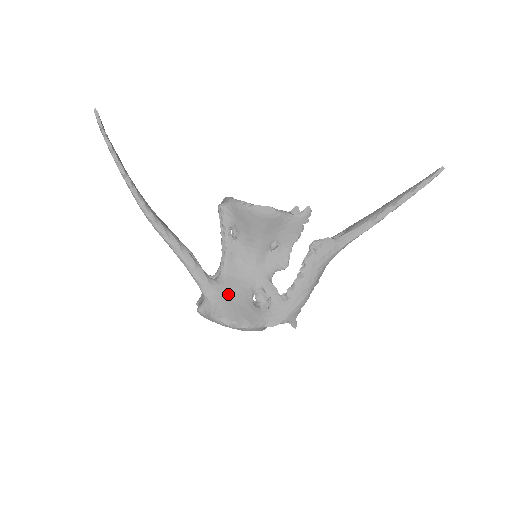
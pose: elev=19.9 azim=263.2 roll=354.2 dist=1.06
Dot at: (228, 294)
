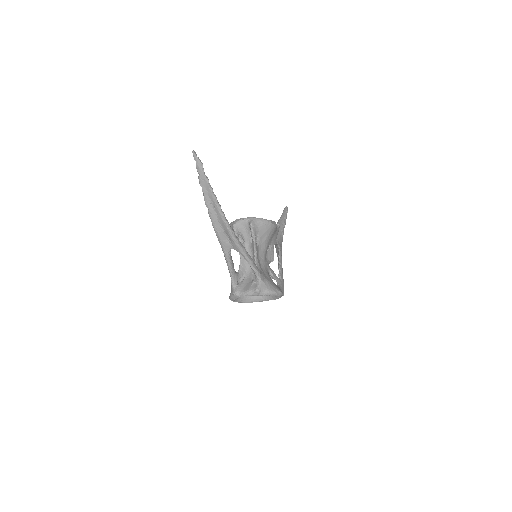
Dot at: (267, 277)
